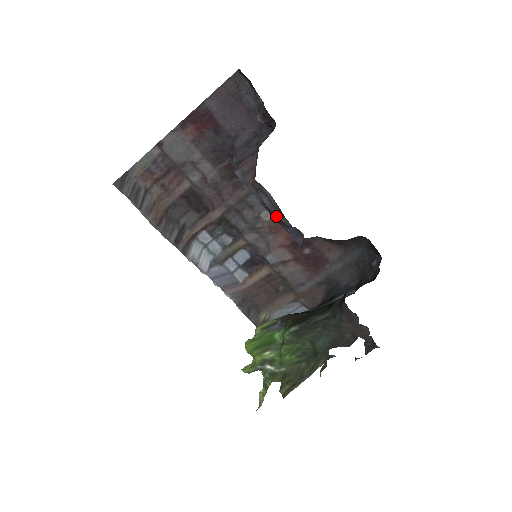
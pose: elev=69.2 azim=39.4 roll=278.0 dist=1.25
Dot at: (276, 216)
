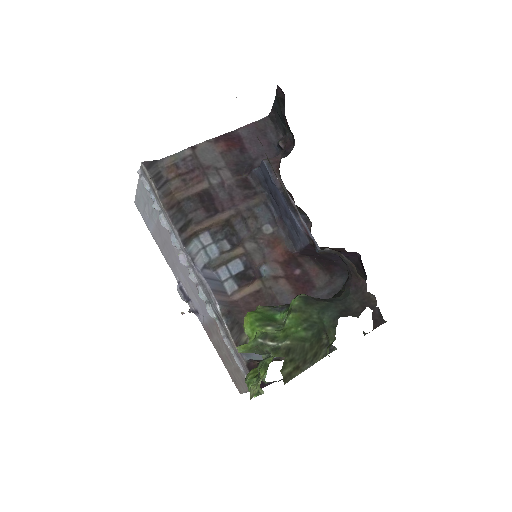
Dot at: occluded
